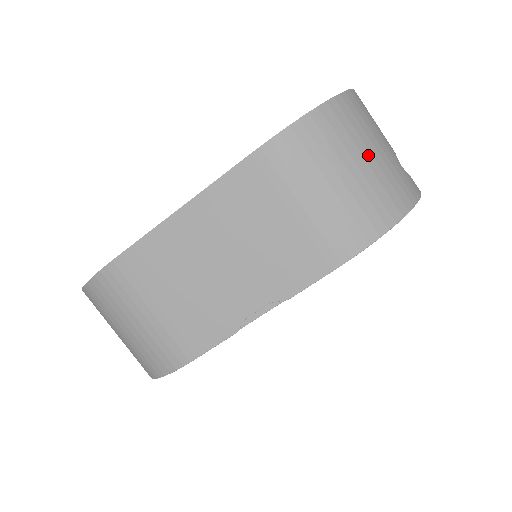
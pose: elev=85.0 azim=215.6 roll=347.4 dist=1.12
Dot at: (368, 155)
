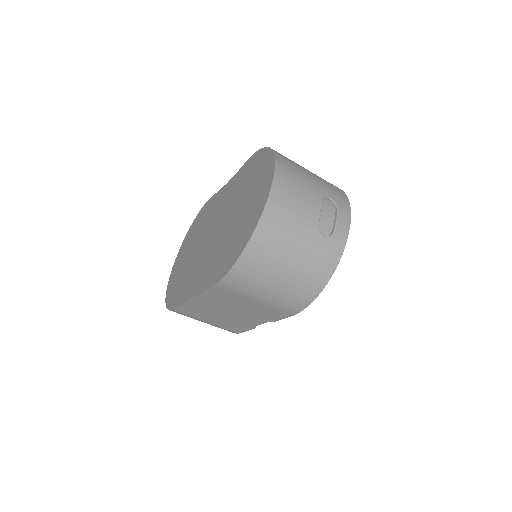
Dot at: (289, 261)
